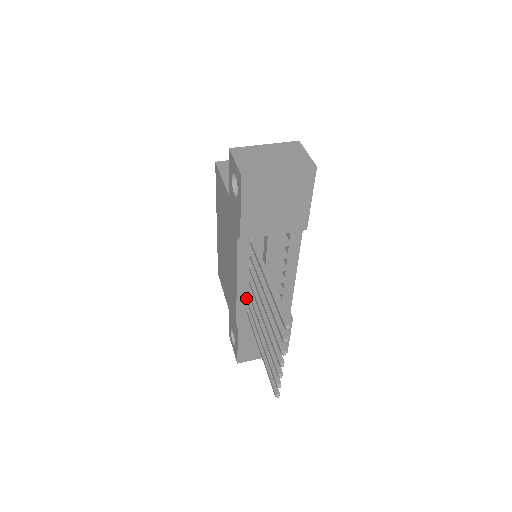
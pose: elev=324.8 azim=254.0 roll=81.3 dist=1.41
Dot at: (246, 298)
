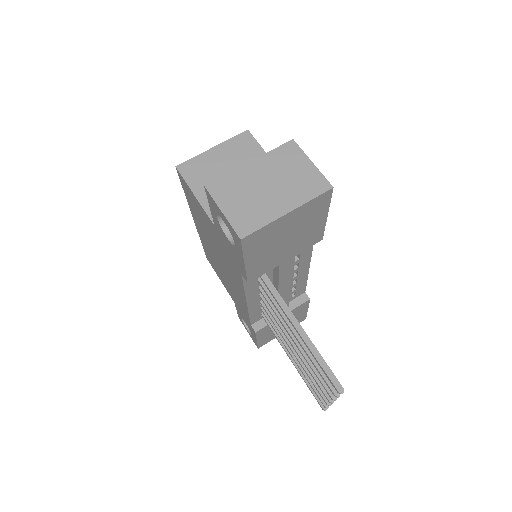
Dot at: (258, 307)
